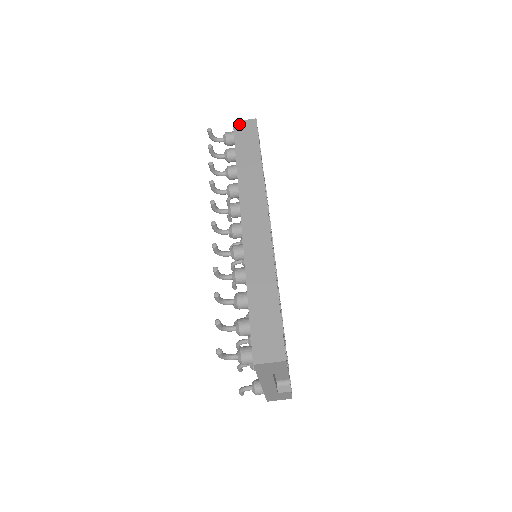
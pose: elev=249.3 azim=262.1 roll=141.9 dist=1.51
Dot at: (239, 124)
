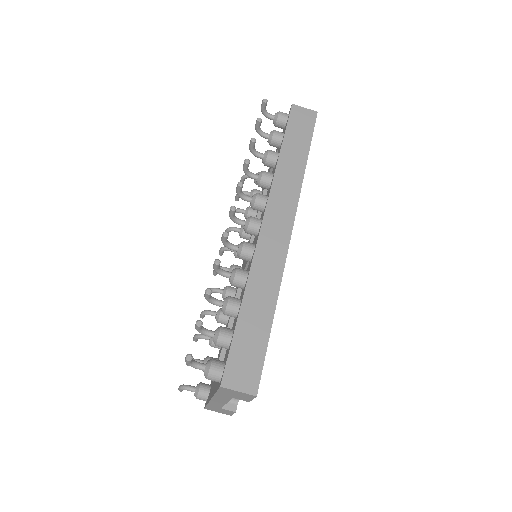
Dot at: (298, 109)
